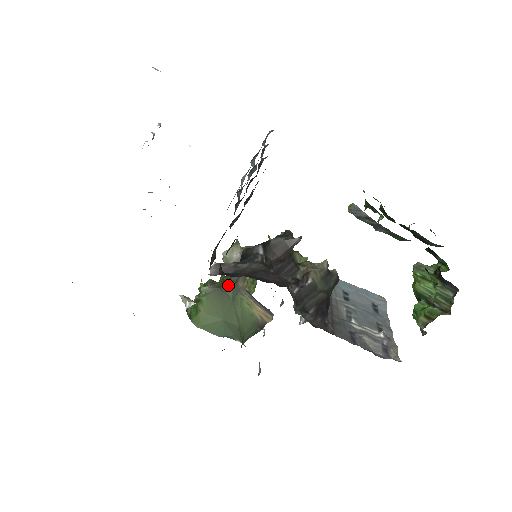
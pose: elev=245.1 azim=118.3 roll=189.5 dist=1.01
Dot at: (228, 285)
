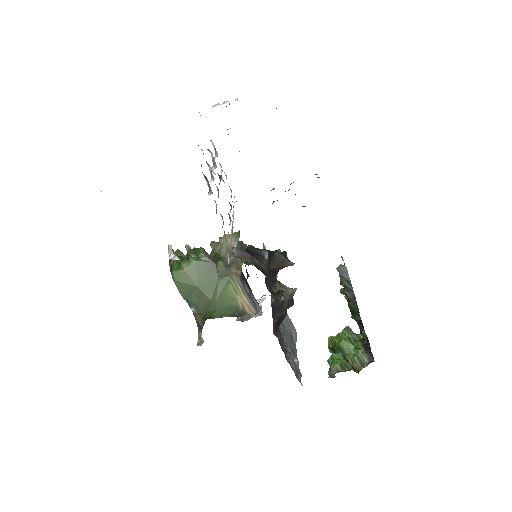
Dot at: (222, 264)
